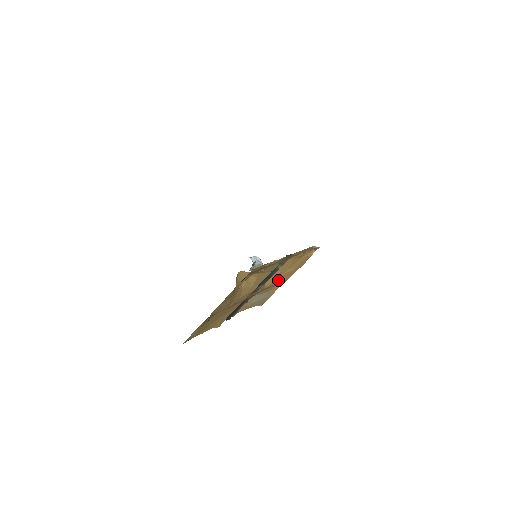
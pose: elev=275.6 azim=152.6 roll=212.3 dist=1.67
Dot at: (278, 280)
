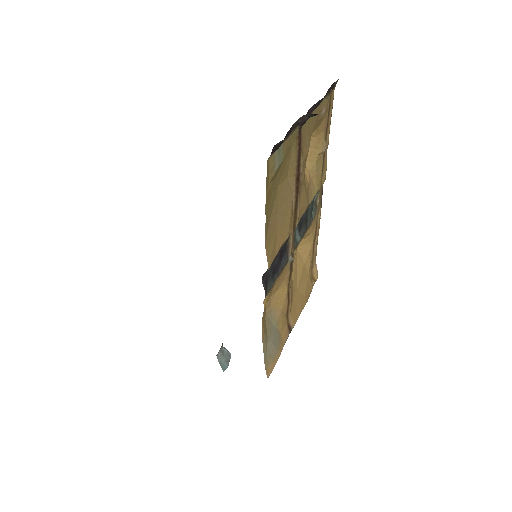
Dot at: (291, 302)
